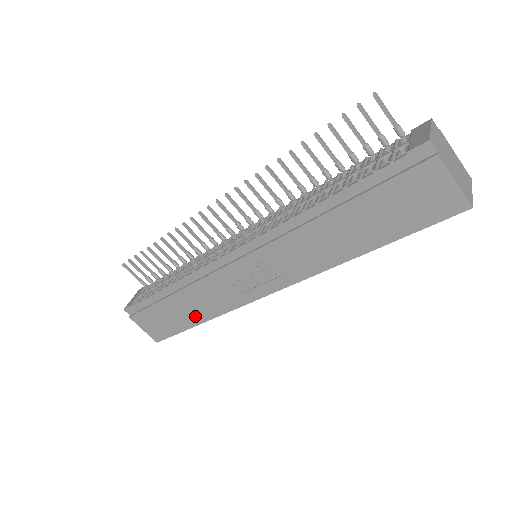
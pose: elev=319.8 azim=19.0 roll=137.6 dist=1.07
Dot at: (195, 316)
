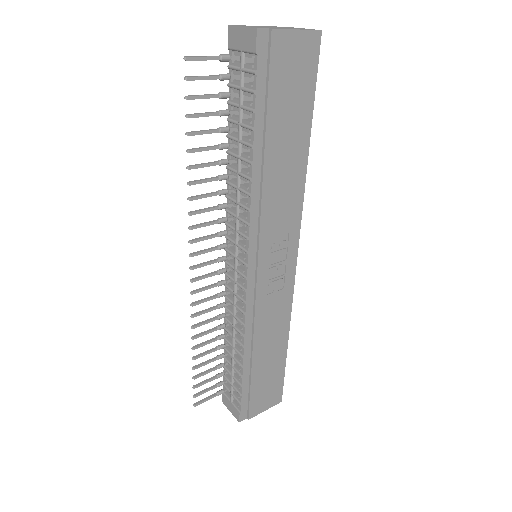
Dot at: (279, 346)
